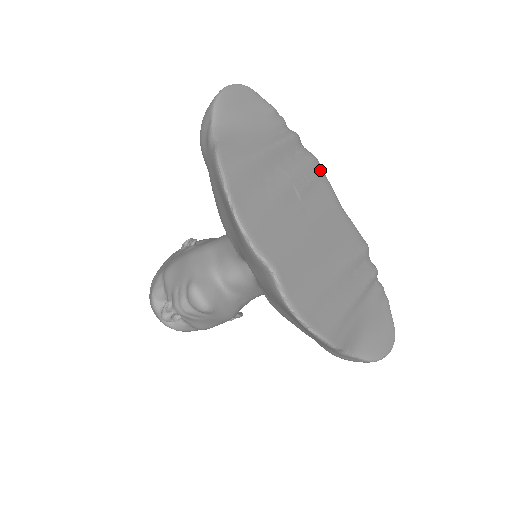
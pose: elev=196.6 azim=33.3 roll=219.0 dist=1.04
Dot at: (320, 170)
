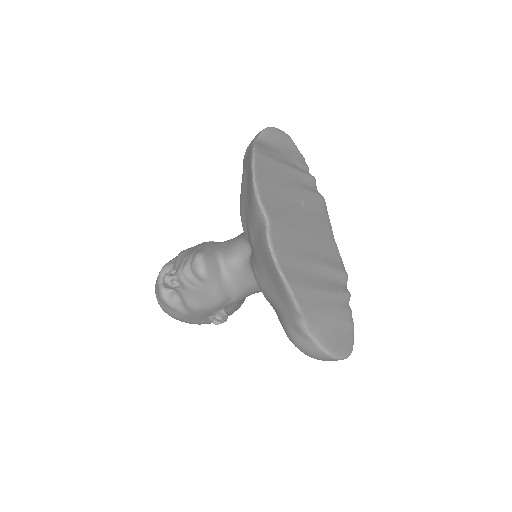
Dot at: (325, 207)
